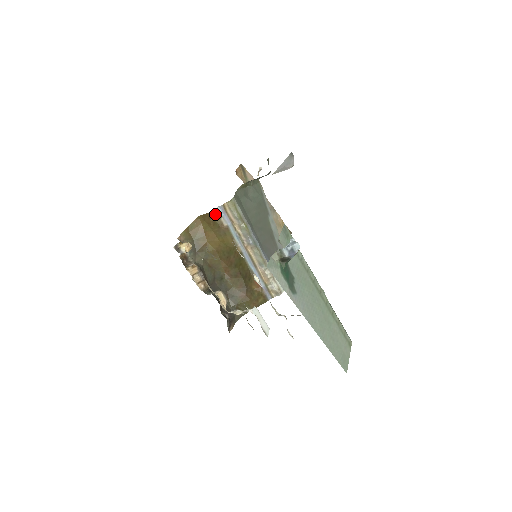
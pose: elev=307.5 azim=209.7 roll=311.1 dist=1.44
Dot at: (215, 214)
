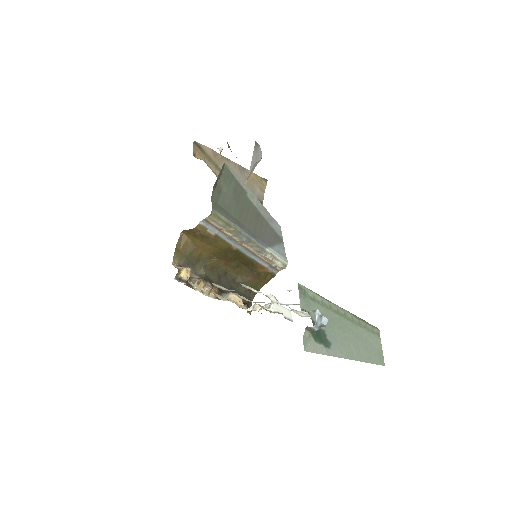
Dot at: (199, 229)
